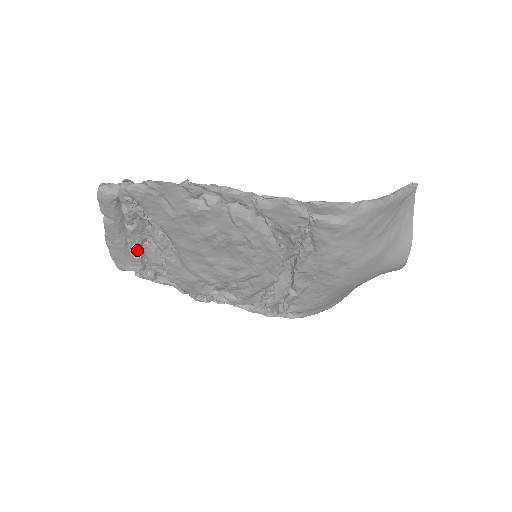
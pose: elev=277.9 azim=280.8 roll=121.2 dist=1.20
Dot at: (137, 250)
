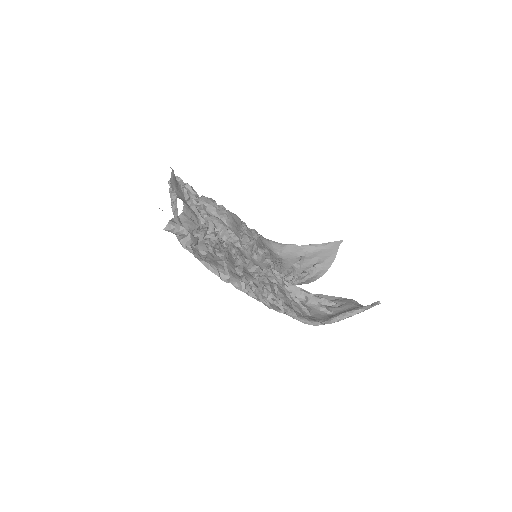
Dot at: occluded
